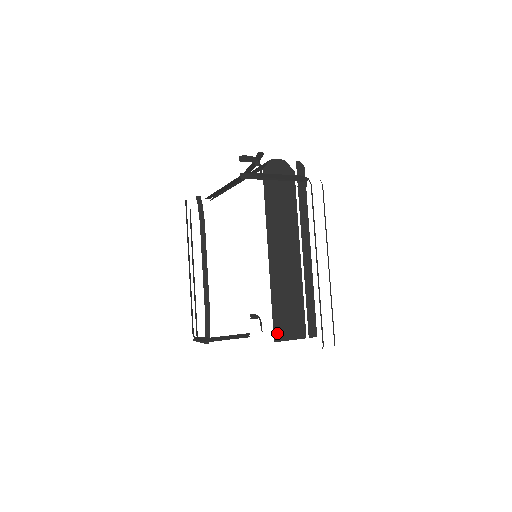
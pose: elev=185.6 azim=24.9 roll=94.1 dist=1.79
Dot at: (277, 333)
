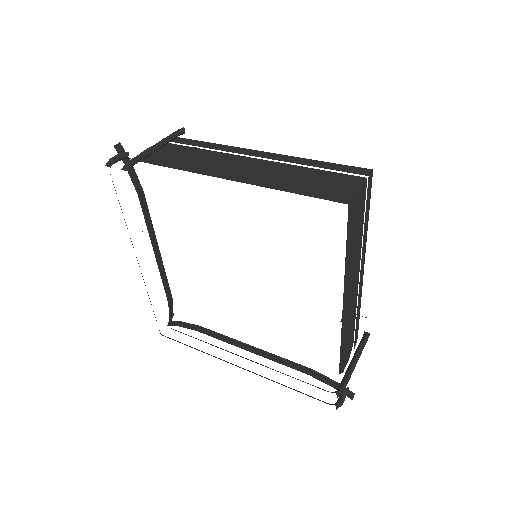
Dot at: (338, 199)
